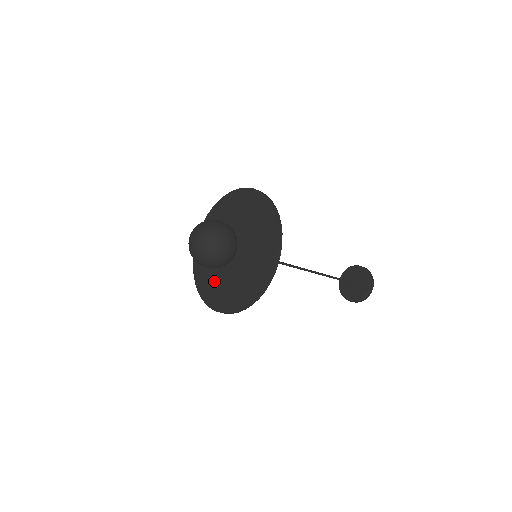
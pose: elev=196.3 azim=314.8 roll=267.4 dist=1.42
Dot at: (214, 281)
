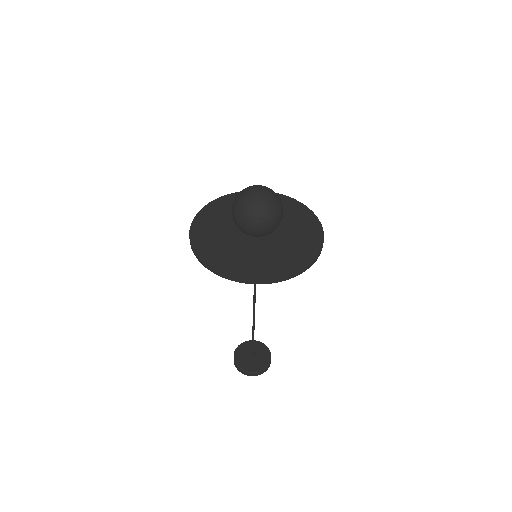
Dot at: (238, 256)
